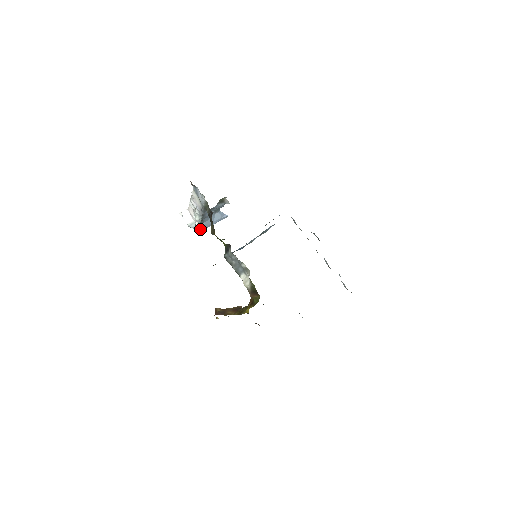
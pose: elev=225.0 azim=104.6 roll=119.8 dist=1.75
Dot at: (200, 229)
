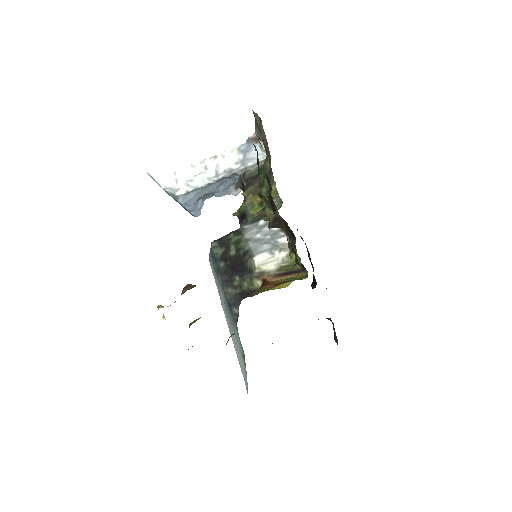
Dot at: (179, 199)
